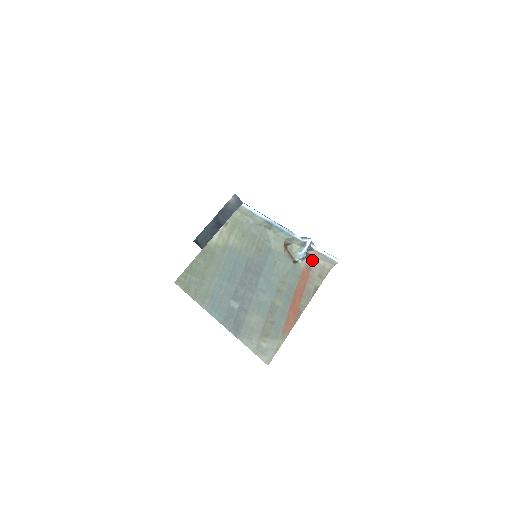
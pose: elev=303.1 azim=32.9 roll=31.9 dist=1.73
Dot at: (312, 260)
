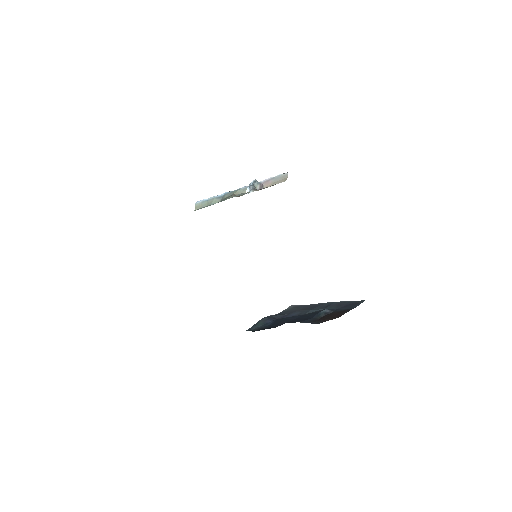
Dot at: occluded
